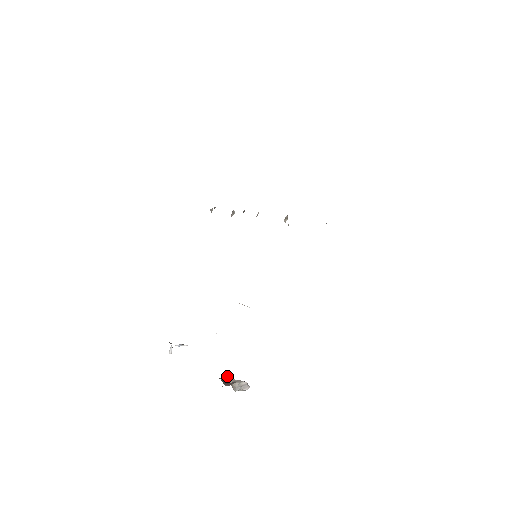
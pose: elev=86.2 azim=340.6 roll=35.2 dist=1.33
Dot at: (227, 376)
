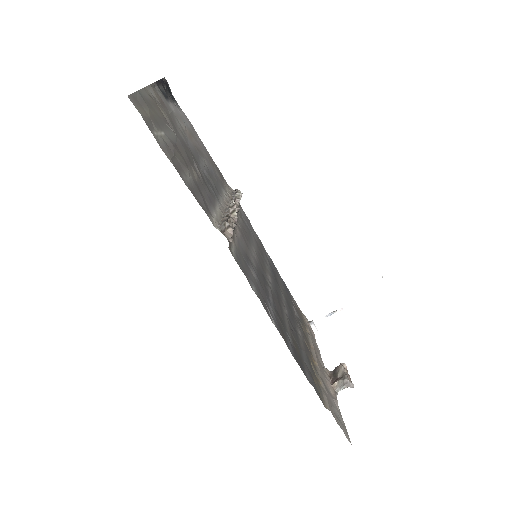
Dot at: (339, 367)
